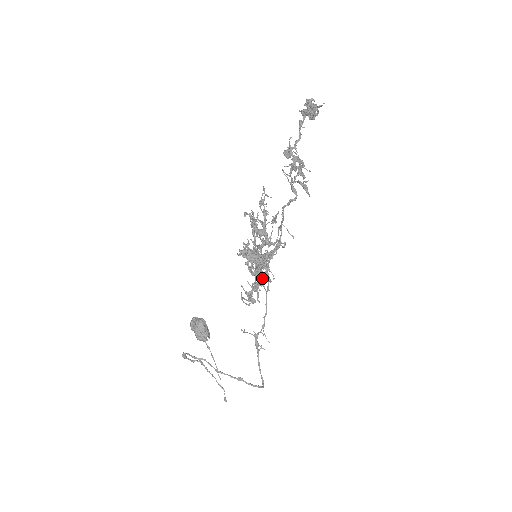
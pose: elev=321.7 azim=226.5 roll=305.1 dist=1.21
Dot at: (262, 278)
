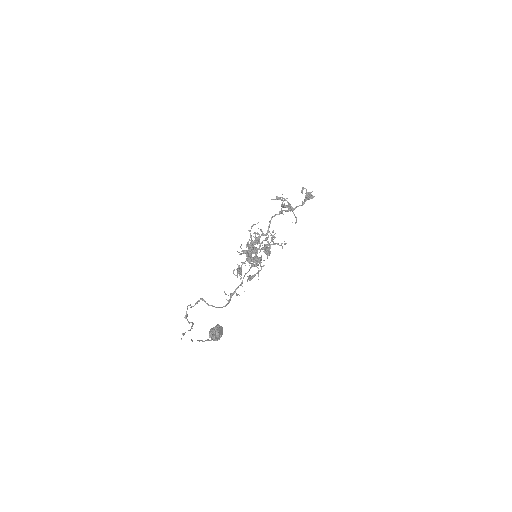
Dot at: (246, 252)
